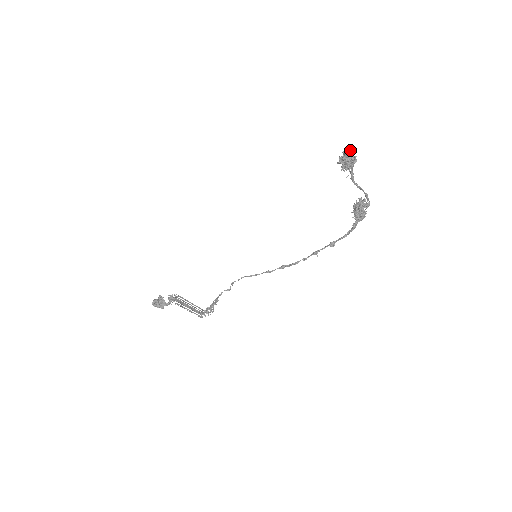
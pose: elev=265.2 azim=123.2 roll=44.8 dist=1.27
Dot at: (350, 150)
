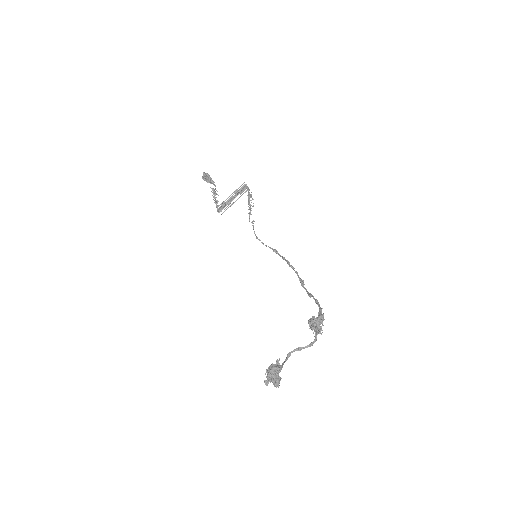
Dot at: (270, 382)
